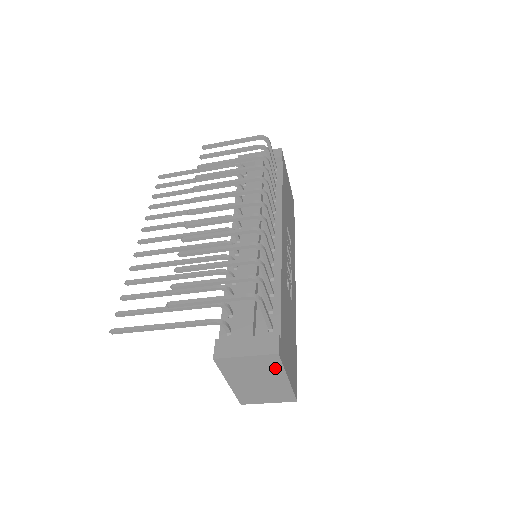
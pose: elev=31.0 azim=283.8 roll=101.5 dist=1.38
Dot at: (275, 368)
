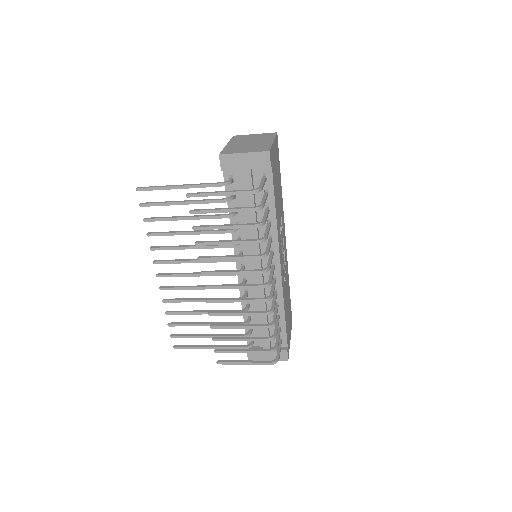
Dot at: occluded
